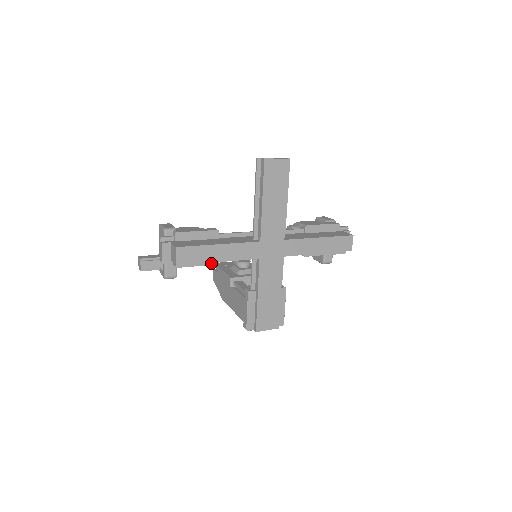
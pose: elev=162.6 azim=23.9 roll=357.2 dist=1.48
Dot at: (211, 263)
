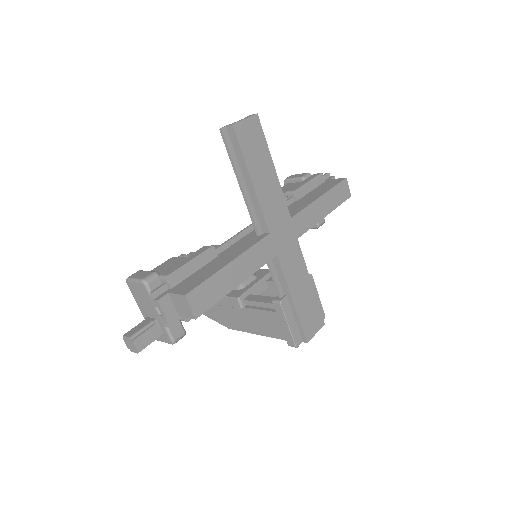
Dot at: occluded
